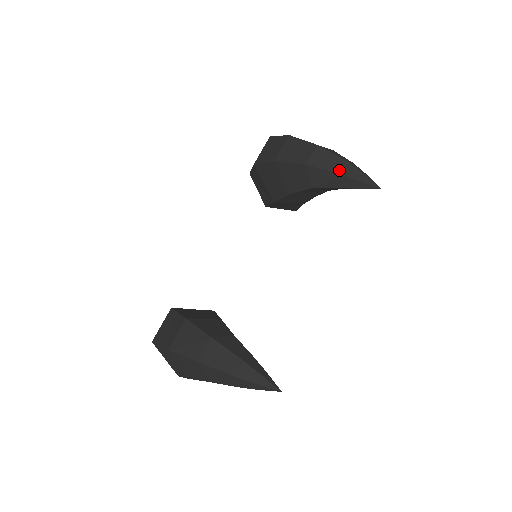
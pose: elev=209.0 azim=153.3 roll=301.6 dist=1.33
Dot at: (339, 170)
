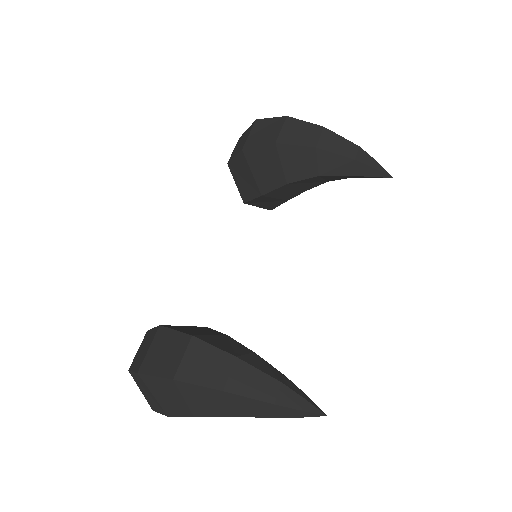
Dot at: (352, 155)
